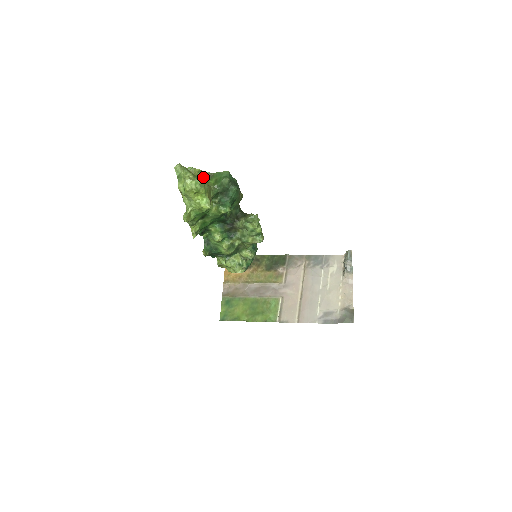
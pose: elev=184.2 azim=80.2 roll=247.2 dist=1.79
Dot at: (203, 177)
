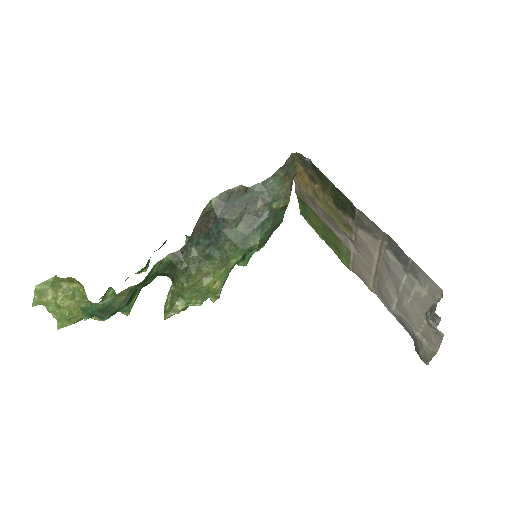
Dot at: (74, 280)
